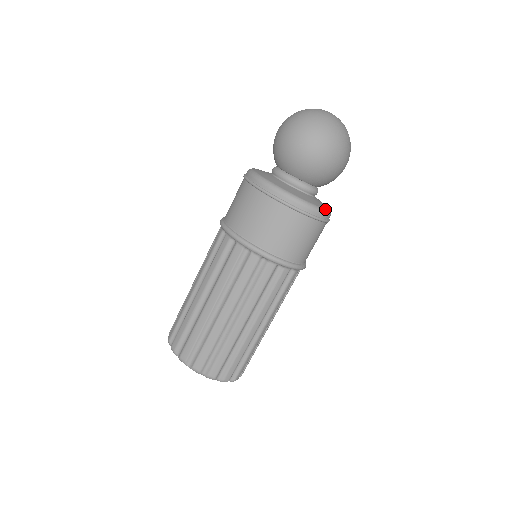
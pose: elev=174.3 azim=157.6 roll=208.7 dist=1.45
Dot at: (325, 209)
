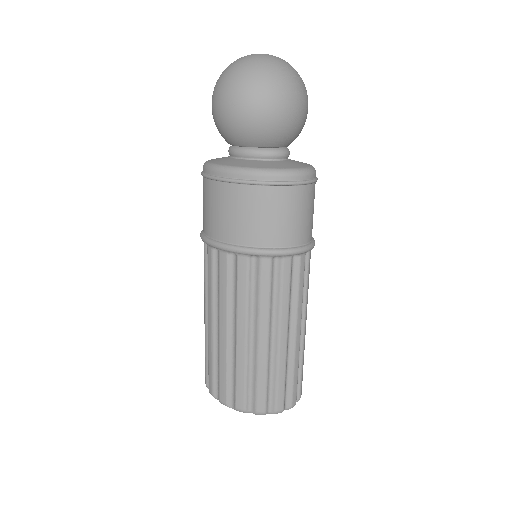
Dot at: (301, 168)
